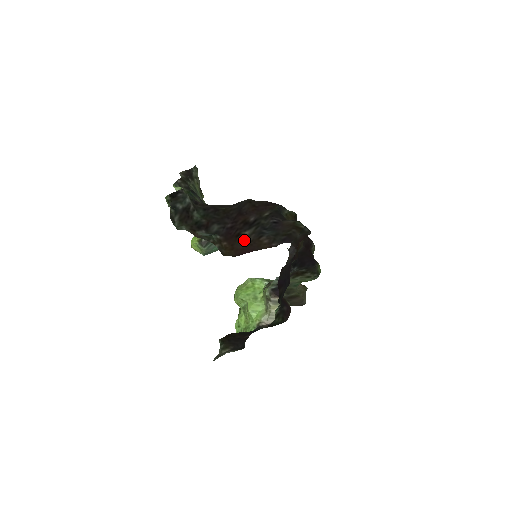
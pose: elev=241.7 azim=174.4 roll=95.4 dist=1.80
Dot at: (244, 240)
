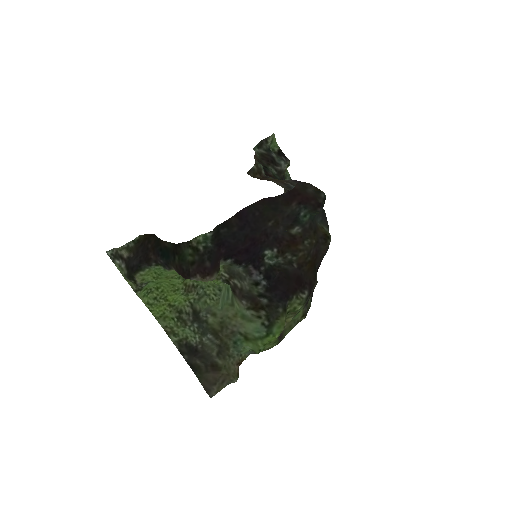
Dot at: (273, 181)
